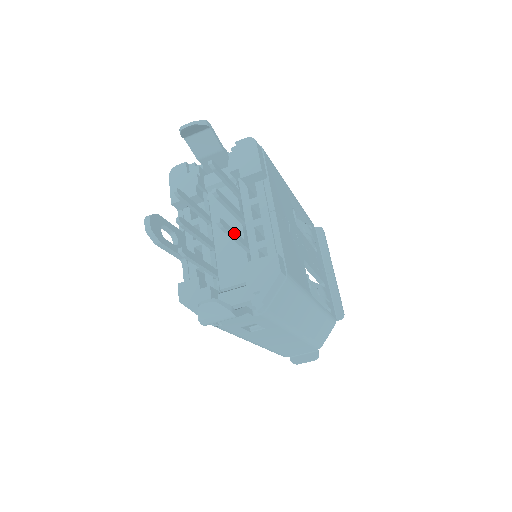
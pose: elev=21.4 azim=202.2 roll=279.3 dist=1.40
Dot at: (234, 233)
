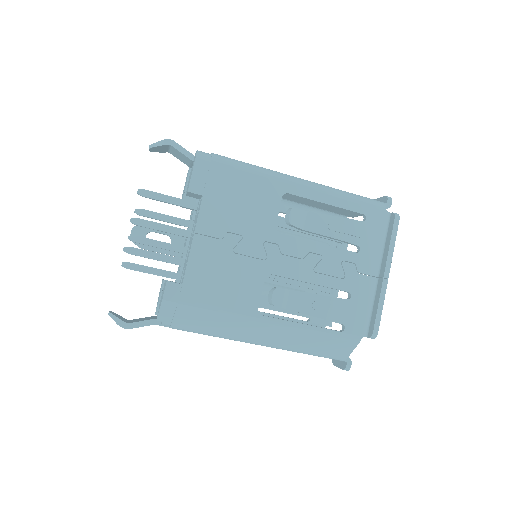
Dot at: (152, 255)
